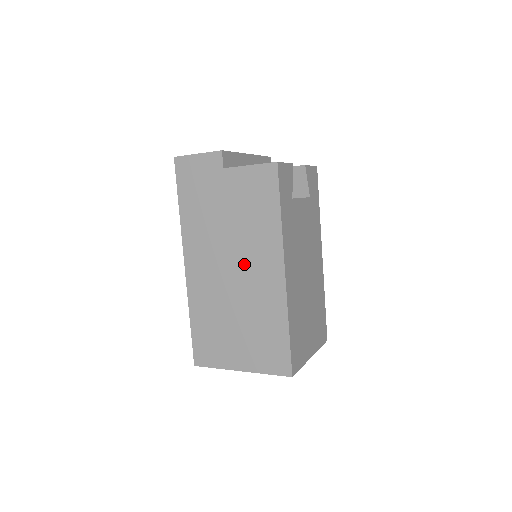
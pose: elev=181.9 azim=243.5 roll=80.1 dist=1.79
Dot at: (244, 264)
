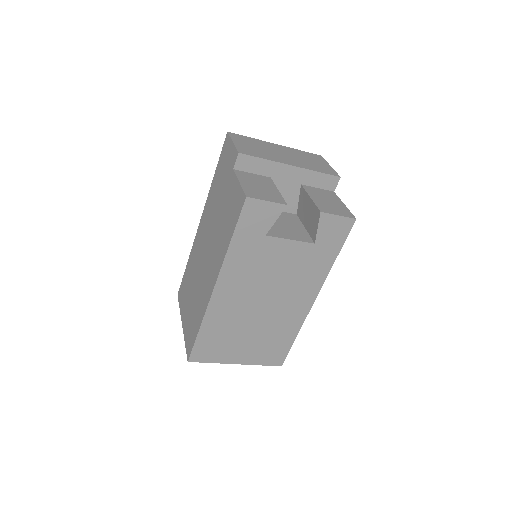
Dot at: (209, 257)
